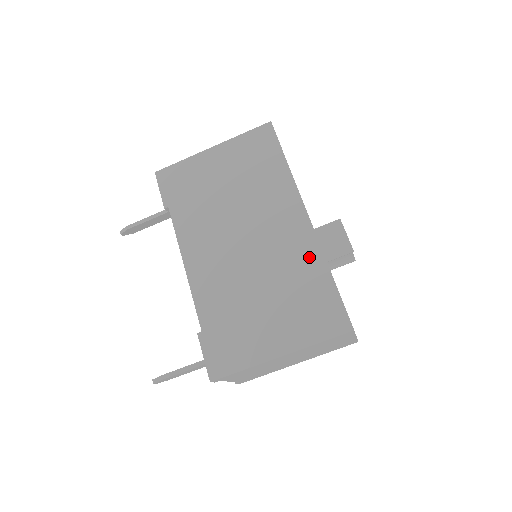
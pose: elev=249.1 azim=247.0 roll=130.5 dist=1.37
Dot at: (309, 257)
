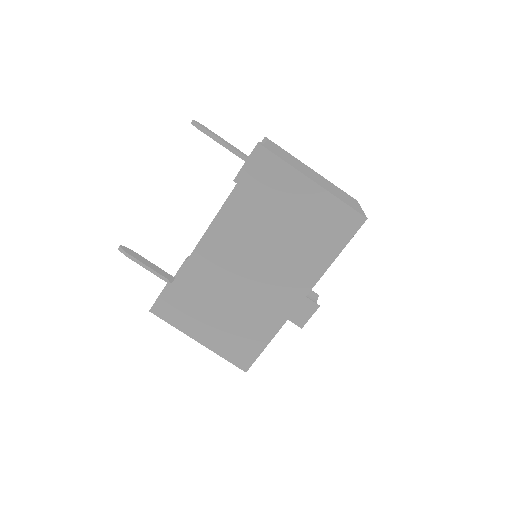
Dot at: (272, 320)
